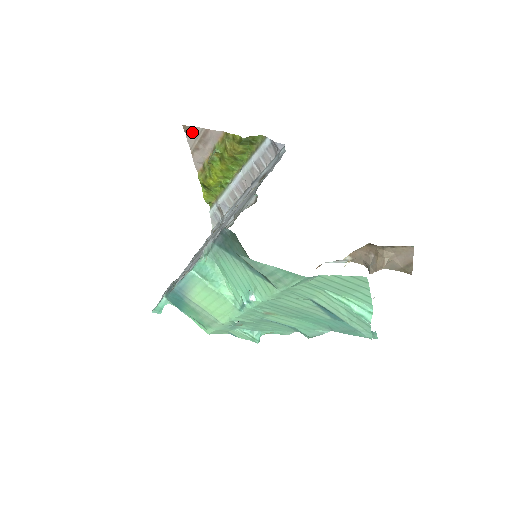
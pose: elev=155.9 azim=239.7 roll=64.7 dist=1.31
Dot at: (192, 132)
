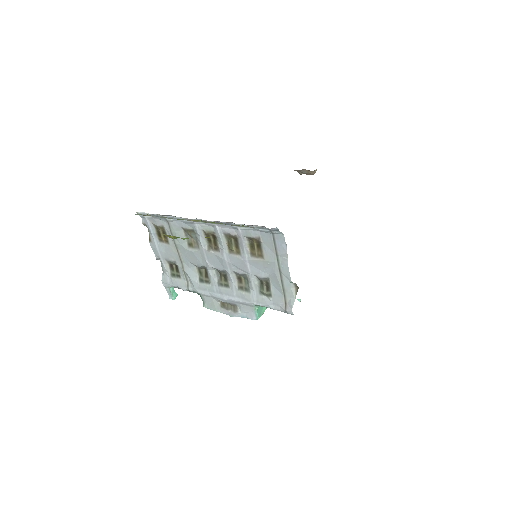
Dot at: occluded
